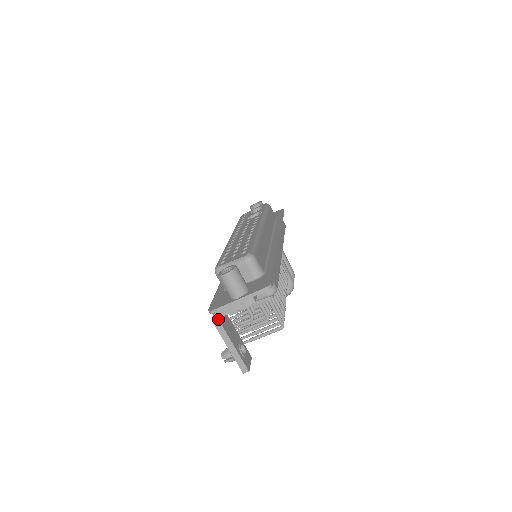
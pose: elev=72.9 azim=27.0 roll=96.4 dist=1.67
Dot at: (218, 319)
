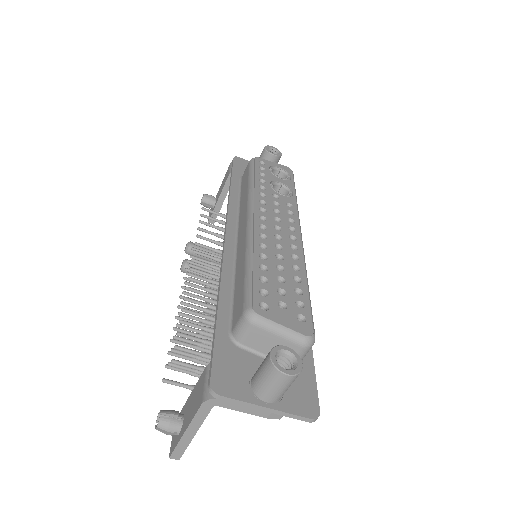
Dot at: (213, 405)
